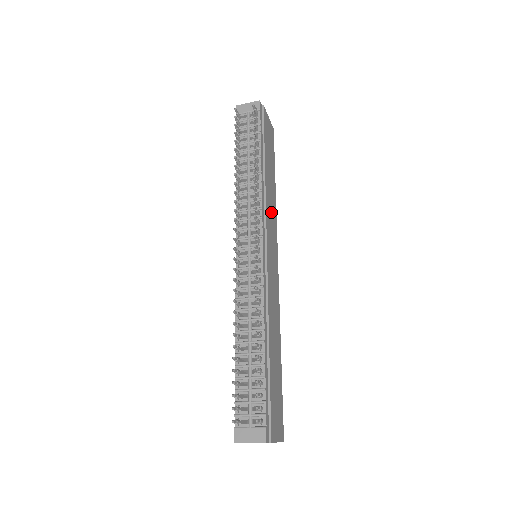
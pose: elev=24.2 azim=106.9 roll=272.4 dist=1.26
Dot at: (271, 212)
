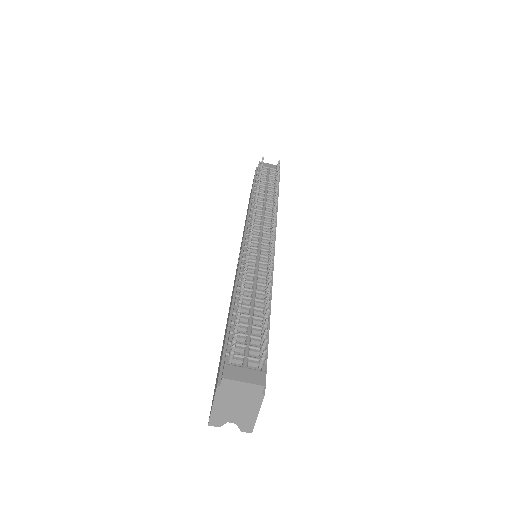
Dot at: occluded
